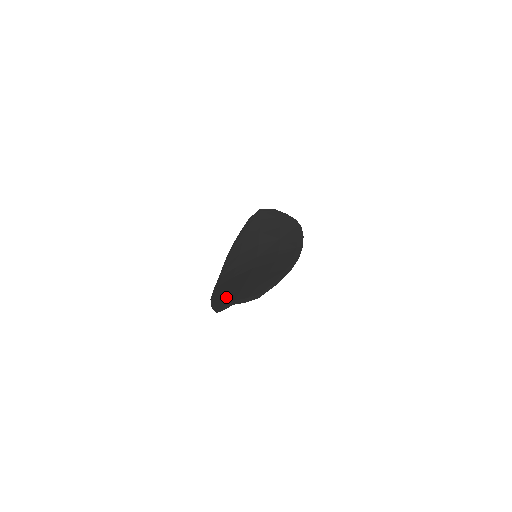
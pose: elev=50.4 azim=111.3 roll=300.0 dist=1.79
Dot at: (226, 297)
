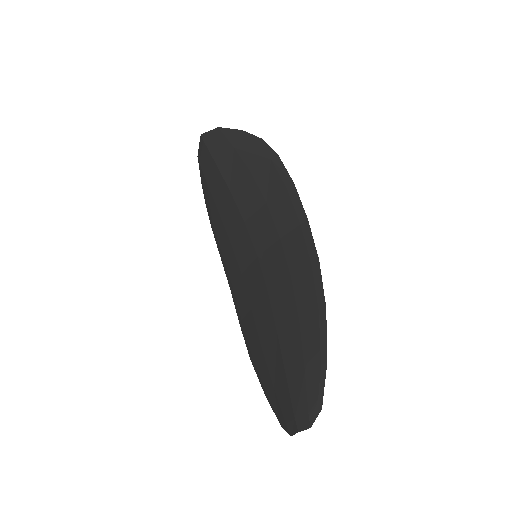
Dot at: (274, 388)
